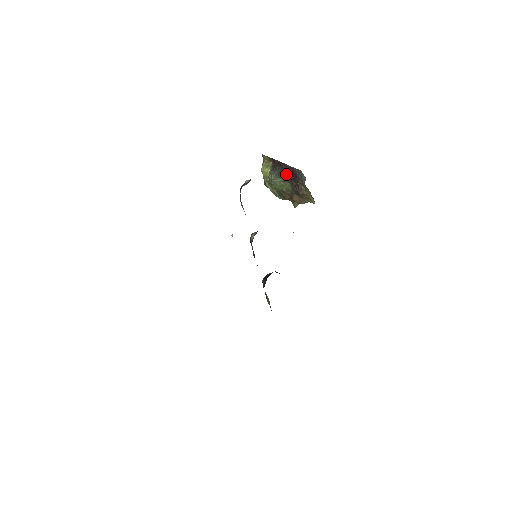
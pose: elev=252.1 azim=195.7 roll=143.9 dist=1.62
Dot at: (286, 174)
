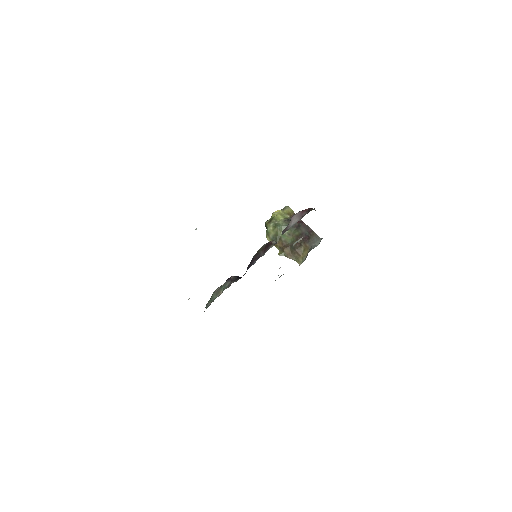
Dot at: (298, 231)
